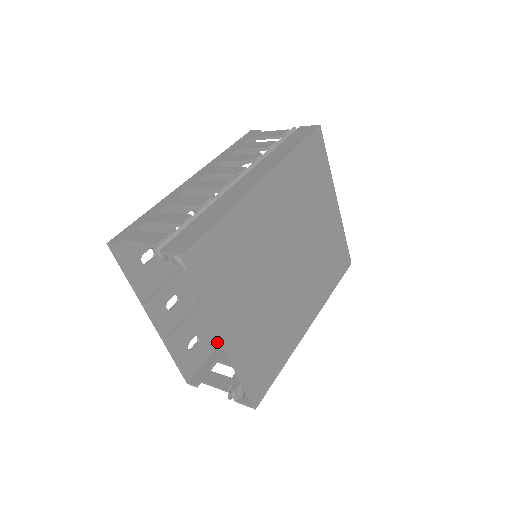
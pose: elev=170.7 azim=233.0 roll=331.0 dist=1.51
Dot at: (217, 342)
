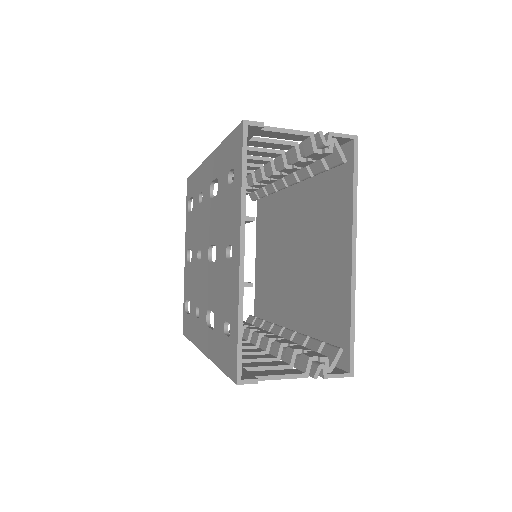
Dot at: occluded
